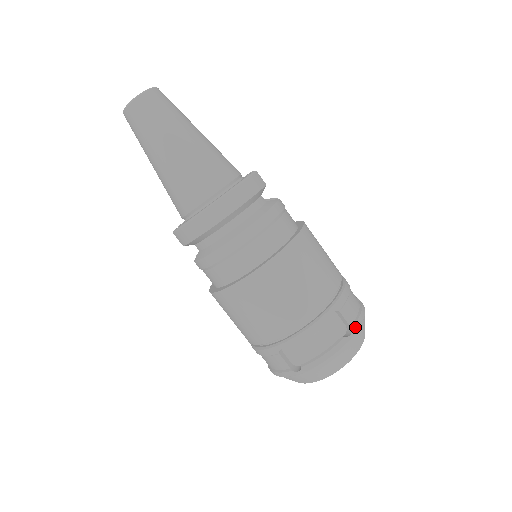
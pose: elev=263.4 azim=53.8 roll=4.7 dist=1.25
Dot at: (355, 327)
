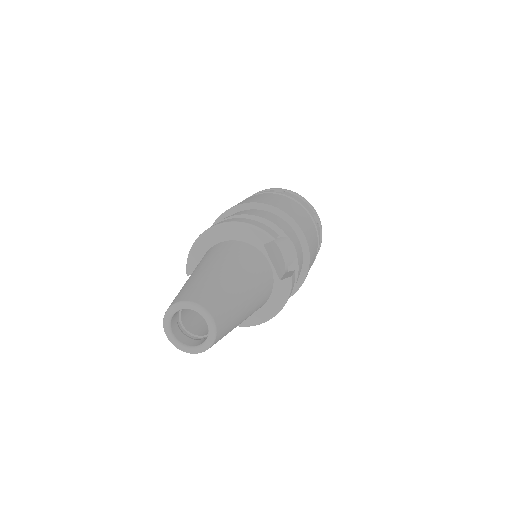
Dot at: occluded
